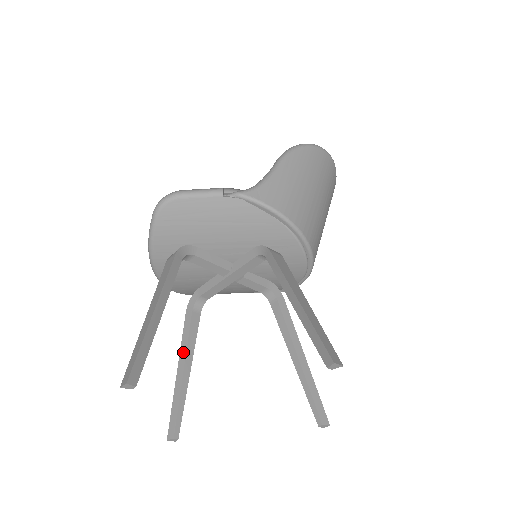
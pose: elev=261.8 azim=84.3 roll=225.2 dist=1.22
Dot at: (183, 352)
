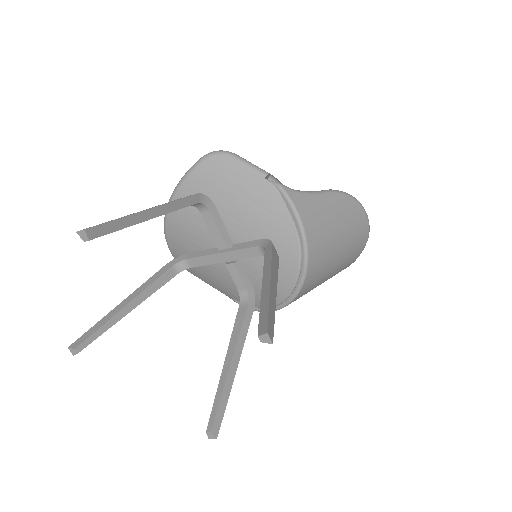
Dot at: (139, 291)
